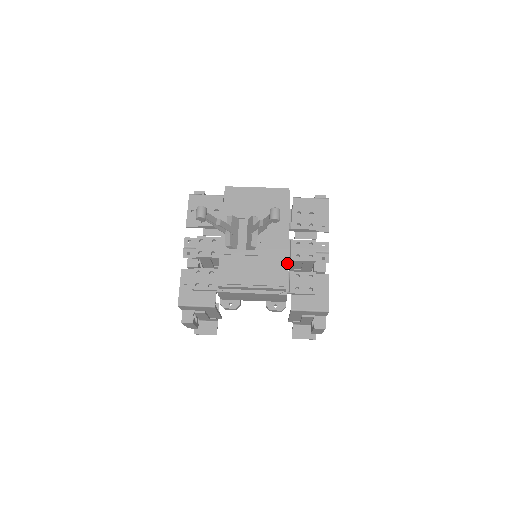
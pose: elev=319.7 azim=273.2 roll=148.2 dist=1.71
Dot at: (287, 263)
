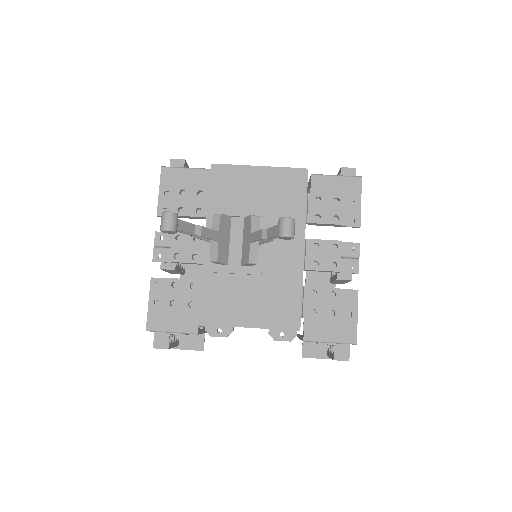
Dot at: (301, 283)
